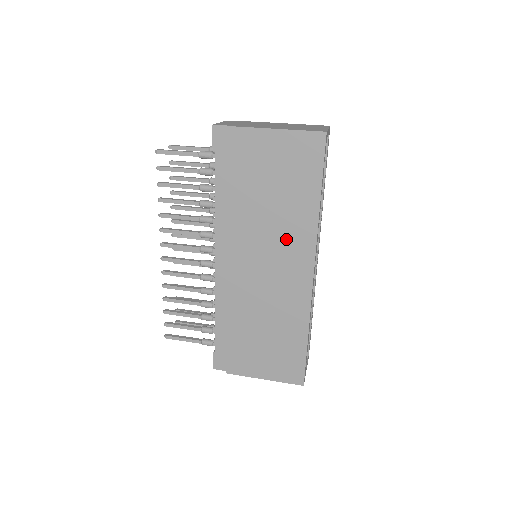
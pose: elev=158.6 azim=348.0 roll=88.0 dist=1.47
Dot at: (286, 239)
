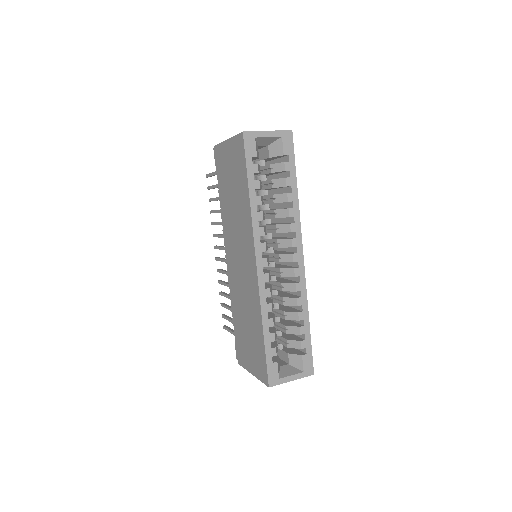
Dot at: (242, 232)
